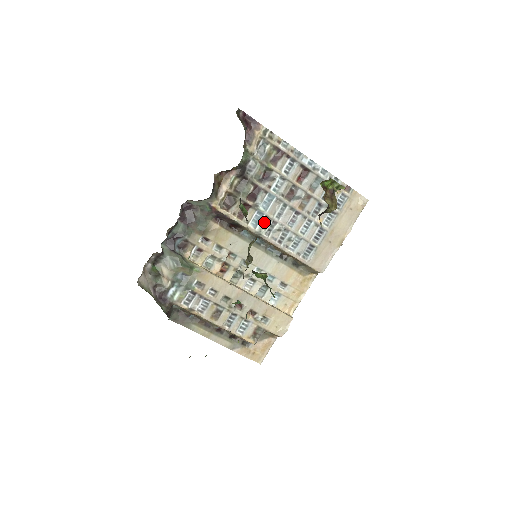
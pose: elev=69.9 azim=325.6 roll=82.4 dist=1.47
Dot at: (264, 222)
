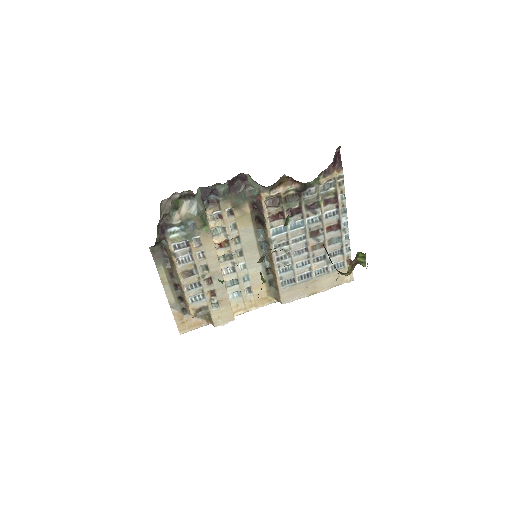
Dot at: (282, 237)
